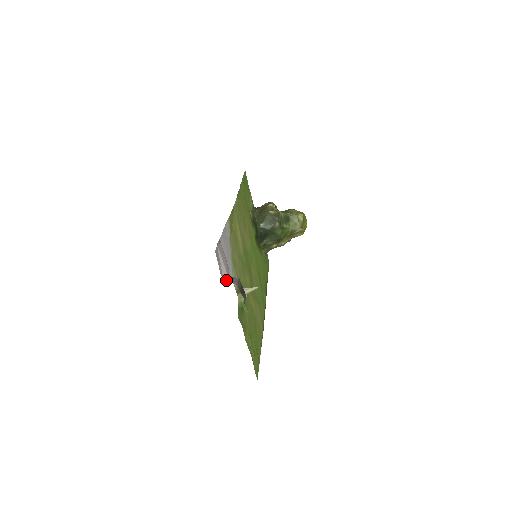
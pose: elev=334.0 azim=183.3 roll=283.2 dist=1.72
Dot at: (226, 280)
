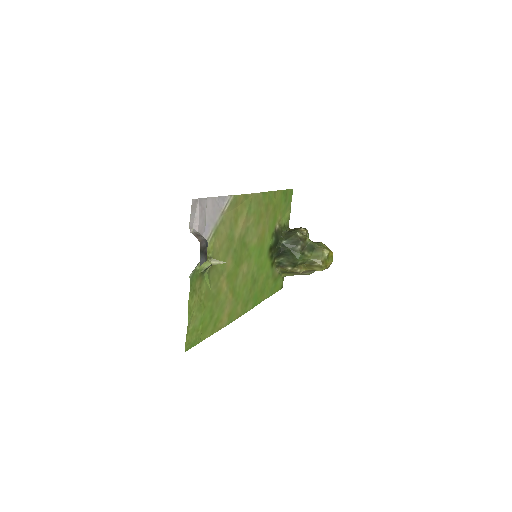
Dot at: (192, 232)
